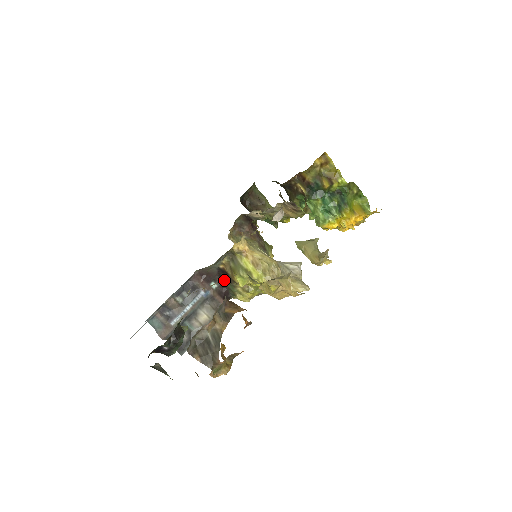
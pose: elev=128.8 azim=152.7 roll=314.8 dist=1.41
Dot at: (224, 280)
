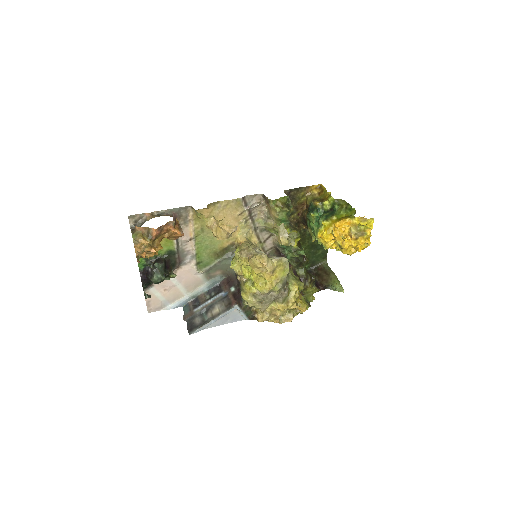
Dot at: (240, 285)
